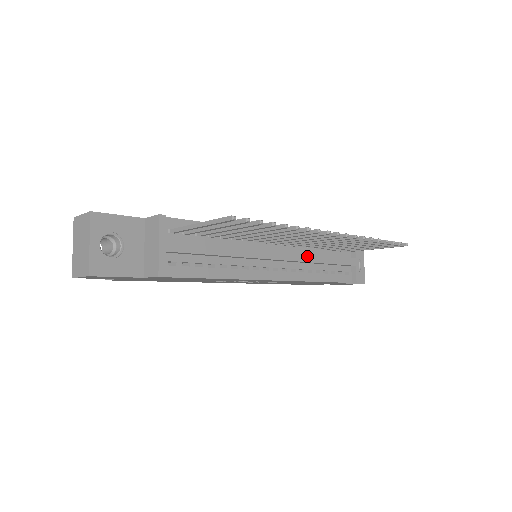
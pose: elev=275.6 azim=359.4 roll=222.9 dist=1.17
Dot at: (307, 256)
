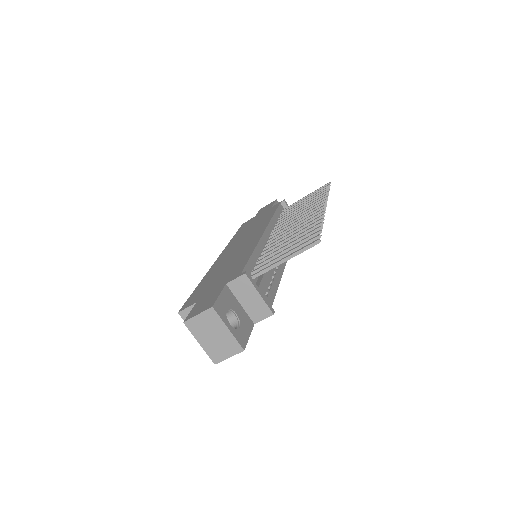
Dot at: occluded
